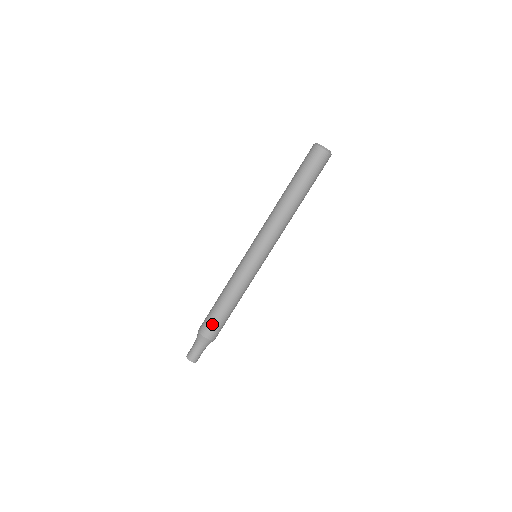
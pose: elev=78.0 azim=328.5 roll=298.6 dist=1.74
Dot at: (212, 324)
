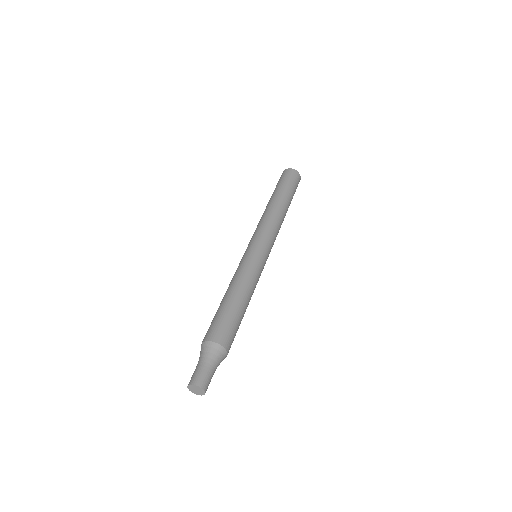
Dot at: (226, 325)
